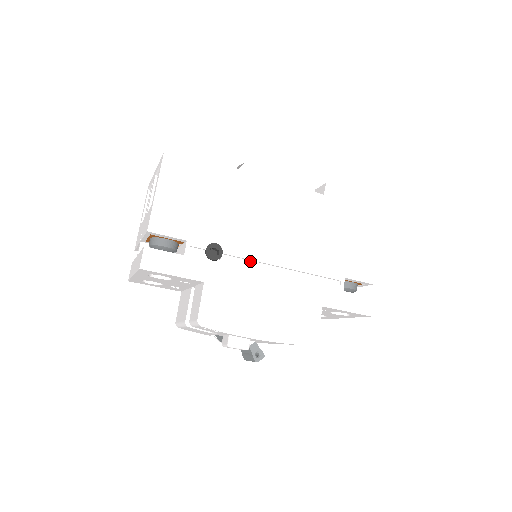
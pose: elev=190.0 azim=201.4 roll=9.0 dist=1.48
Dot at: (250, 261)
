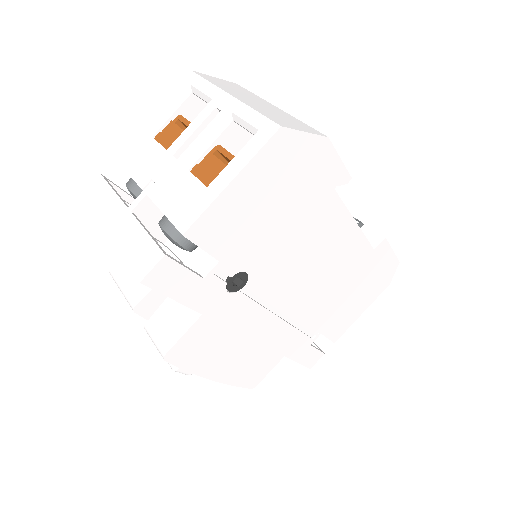
Dot at: (262, 299)
